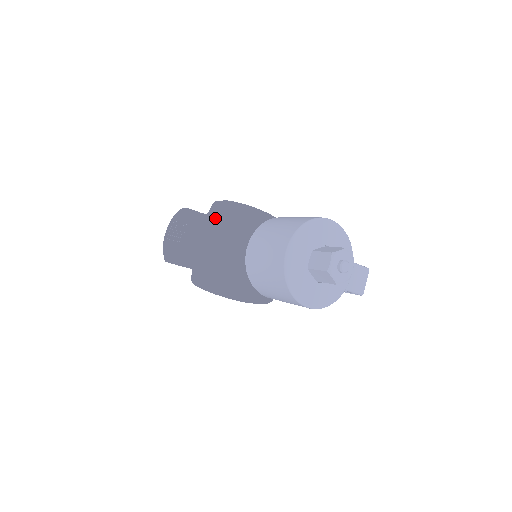
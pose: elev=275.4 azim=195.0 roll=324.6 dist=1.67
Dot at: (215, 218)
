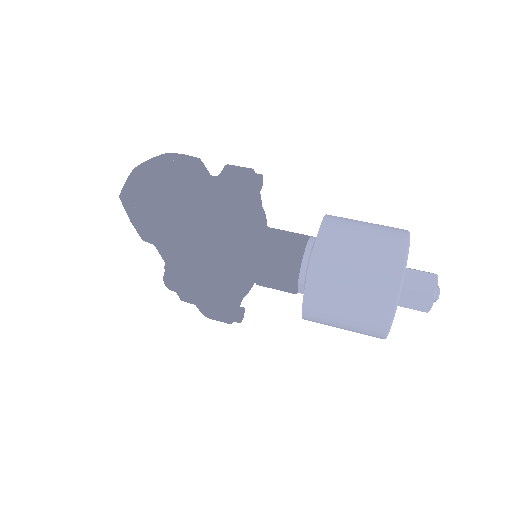
Dot at: (244, 186)
